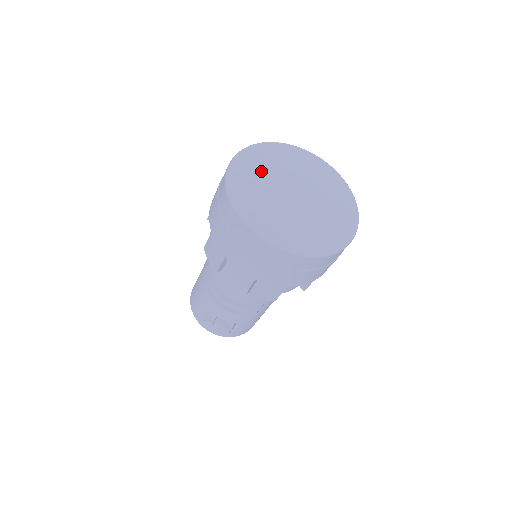
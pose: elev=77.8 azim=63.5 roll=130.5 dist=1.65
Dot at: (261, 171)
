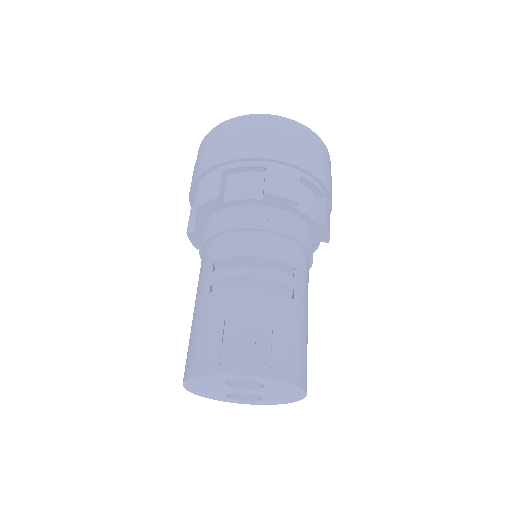
Dot at: occluded
